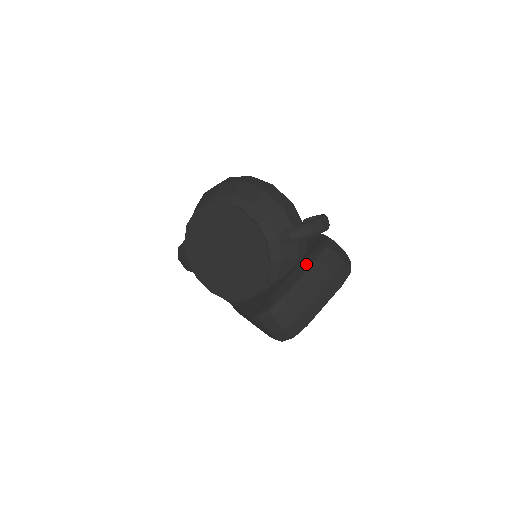
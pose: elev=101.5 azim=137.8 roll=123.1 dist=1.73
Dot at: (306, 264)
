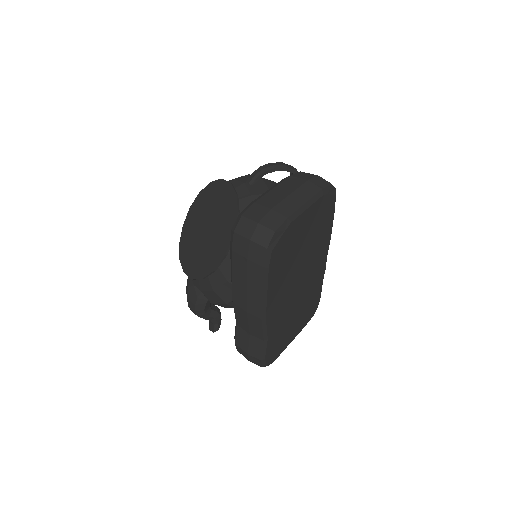
Dot at: occluded
